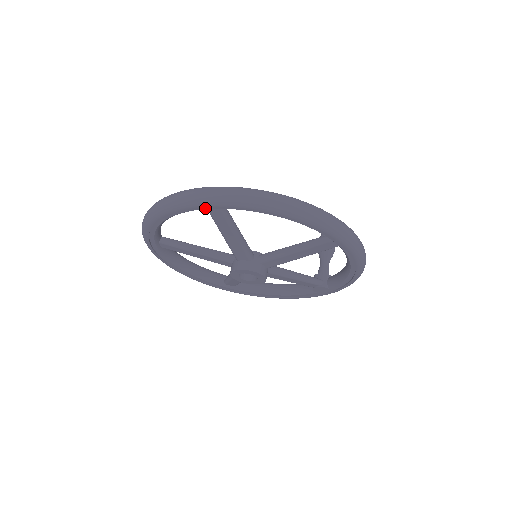
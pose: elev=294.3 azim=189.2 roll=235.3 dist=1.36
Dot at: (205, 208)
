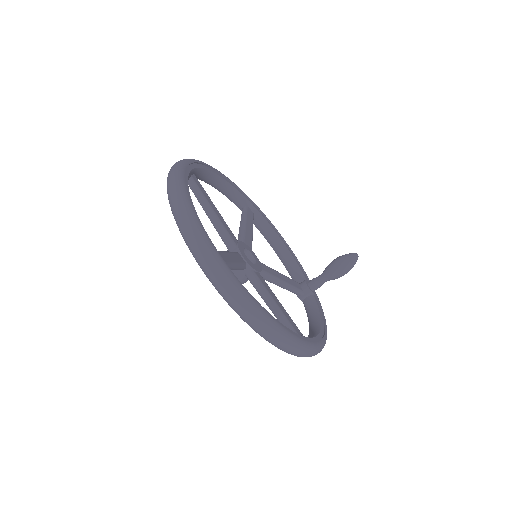
Dot at: occluded
